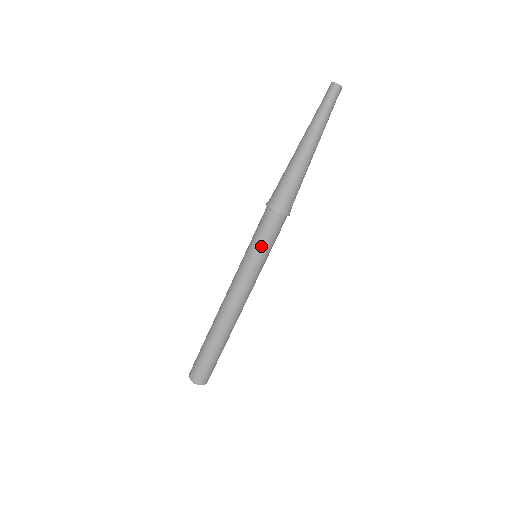
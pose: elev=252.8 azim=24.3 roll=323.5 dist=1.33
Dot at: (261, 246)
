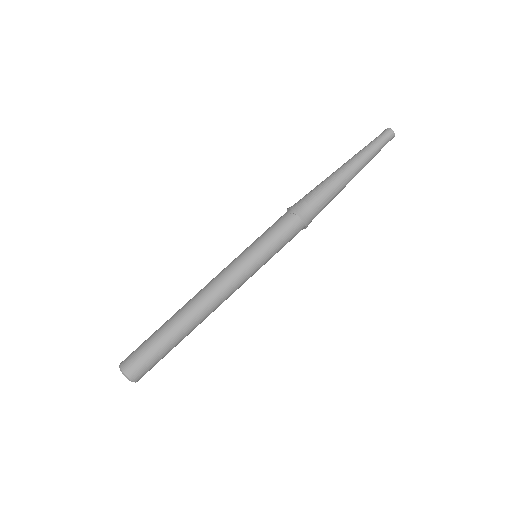
Dot at: (269, 244)
